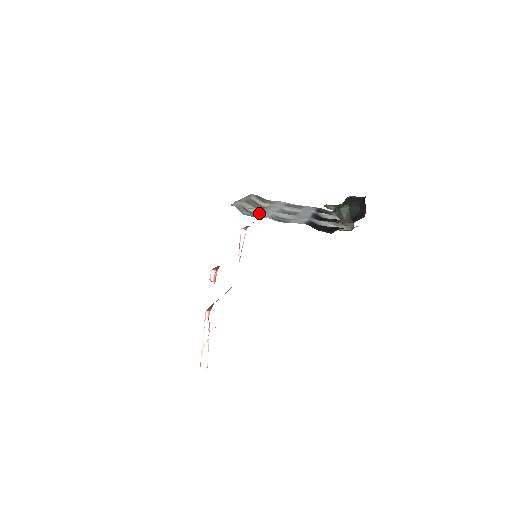
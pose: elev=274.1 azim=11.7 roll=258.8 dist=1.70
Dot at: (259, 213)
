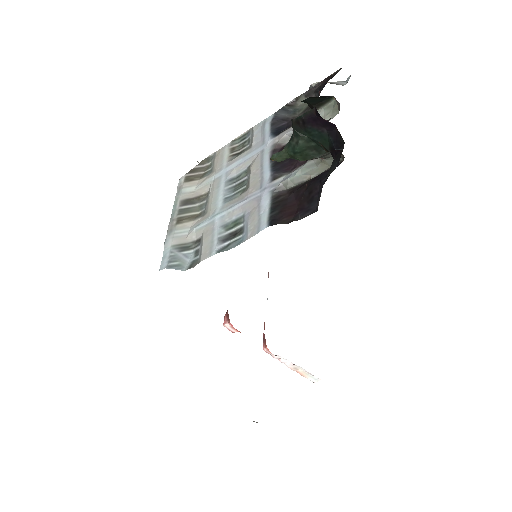
Dot at: (202, 242)
